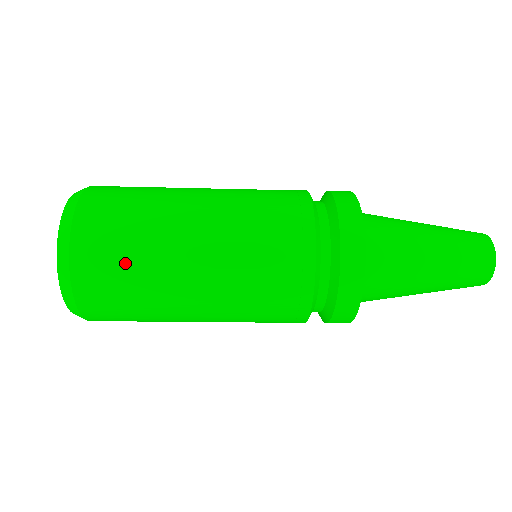
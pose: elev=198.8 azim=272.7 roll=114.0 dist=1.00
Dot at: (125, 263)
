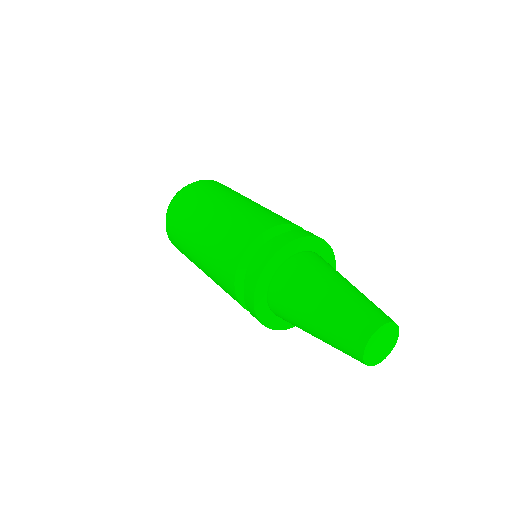
Dot at: (179, 241)
